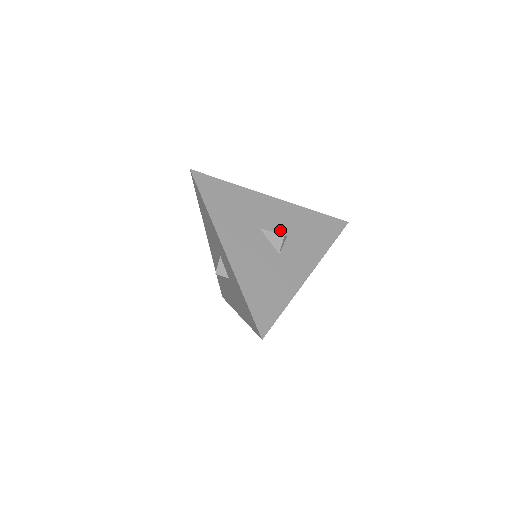
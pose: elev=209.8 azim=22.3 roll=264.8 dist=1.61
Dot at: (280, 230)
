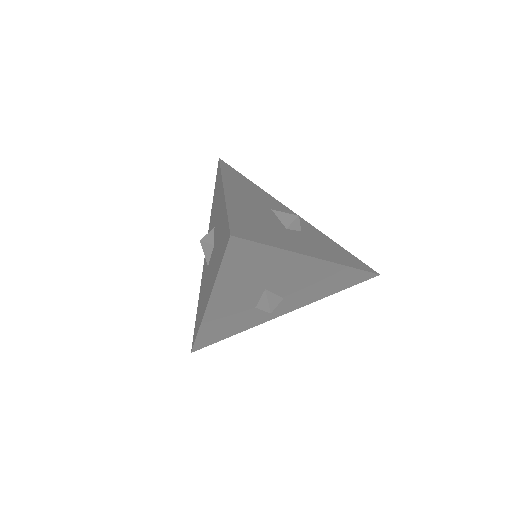
Dot at: occluded
